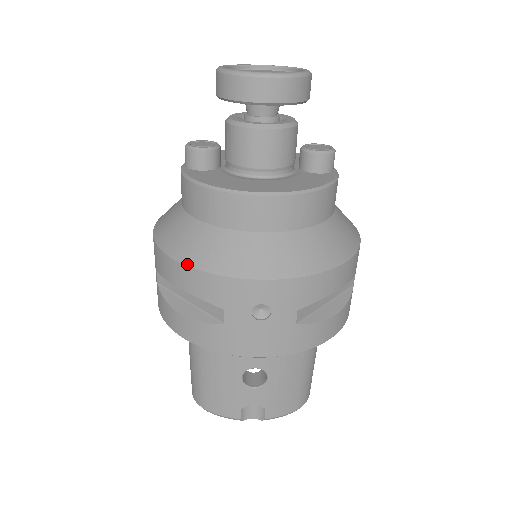
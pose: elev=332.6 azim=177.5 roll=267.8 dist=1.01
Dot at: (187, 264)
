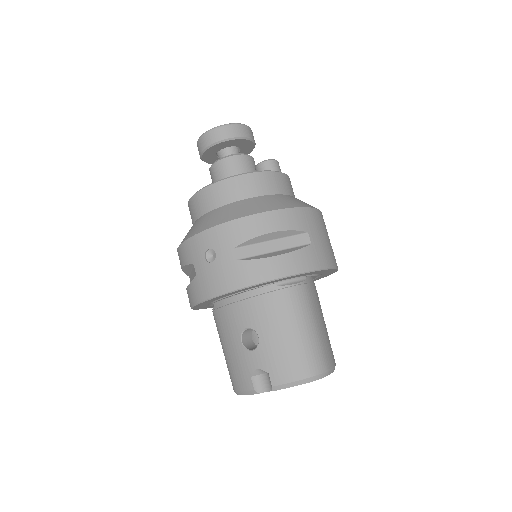
Dot at: occluded
